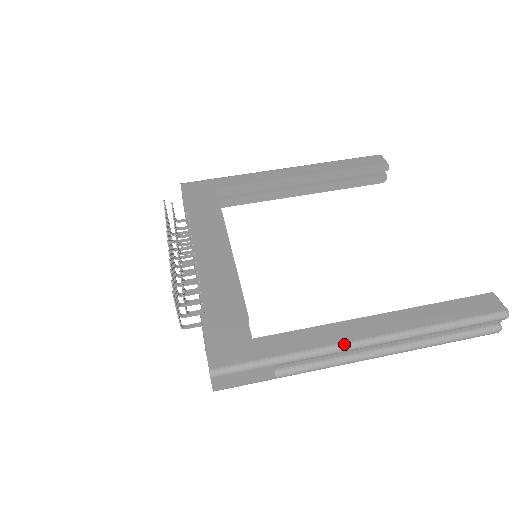
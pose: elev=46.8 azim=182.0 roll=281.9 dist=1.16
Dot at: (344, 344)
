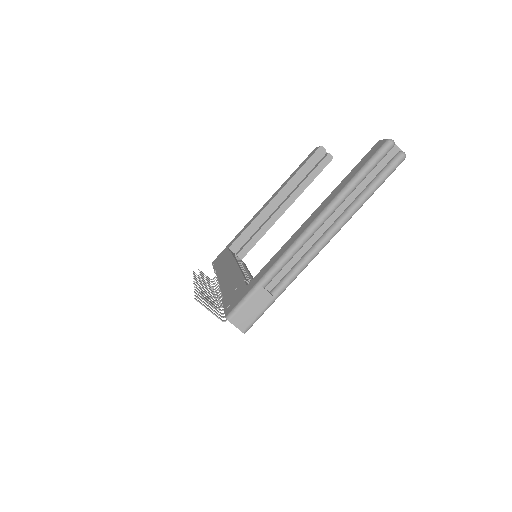
Dot at: (294, 242)
